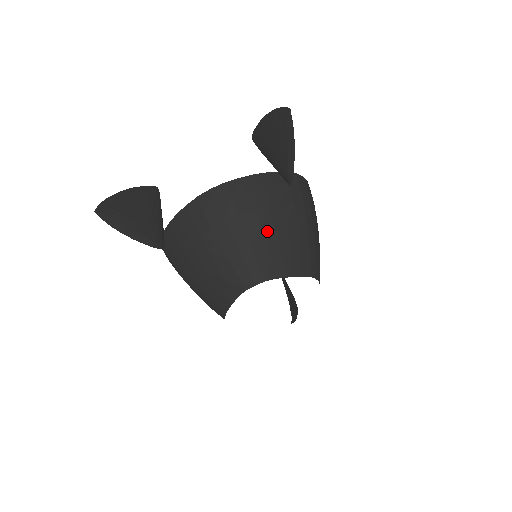
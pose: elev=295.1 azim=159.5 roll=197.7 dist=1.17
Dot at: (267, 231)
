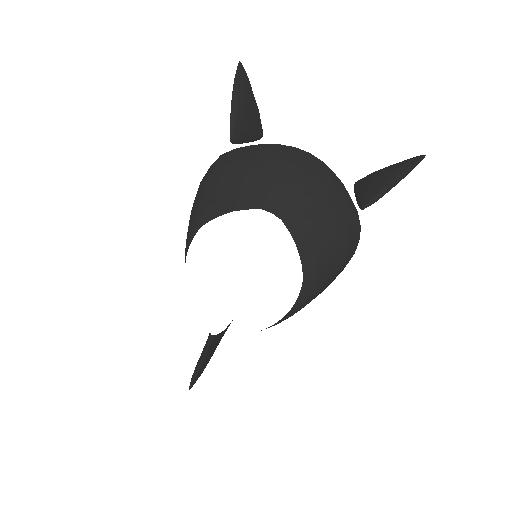
Dot at: (319, 205)
